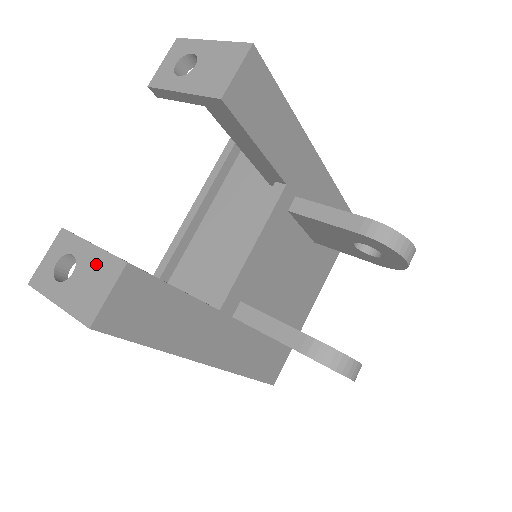
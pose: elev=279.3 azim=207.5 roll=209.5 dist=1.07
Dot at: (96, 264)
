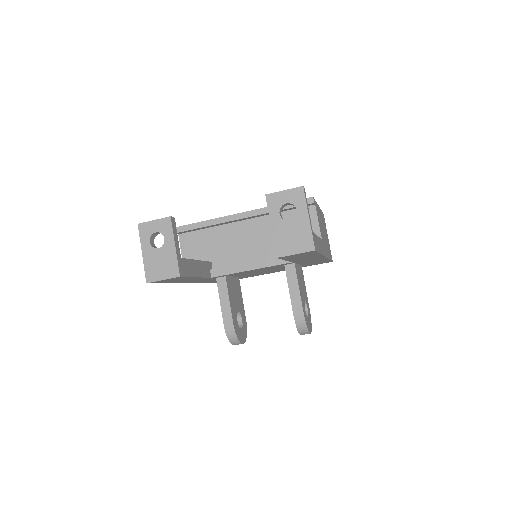
Dot at: (169, 259)
